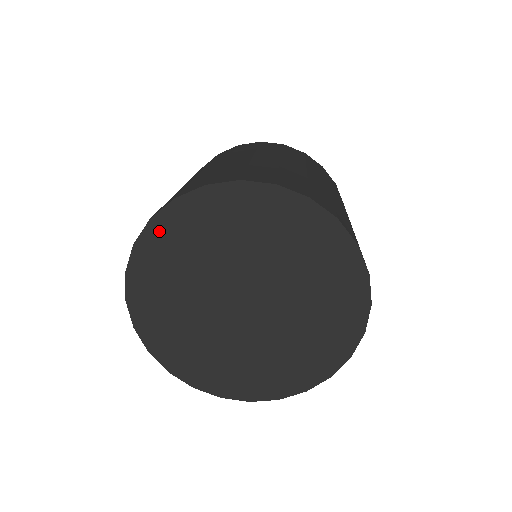
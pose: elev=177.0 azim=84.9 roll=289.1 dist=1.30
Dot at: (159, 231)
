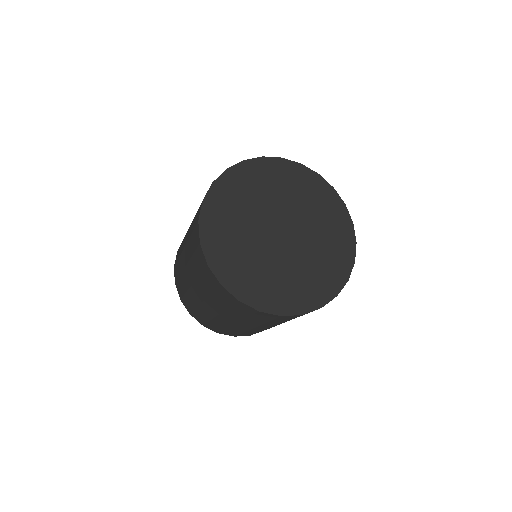
Dot at: (231, 177)
